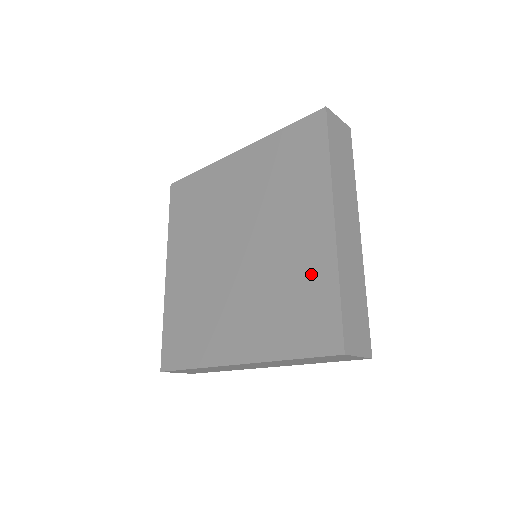
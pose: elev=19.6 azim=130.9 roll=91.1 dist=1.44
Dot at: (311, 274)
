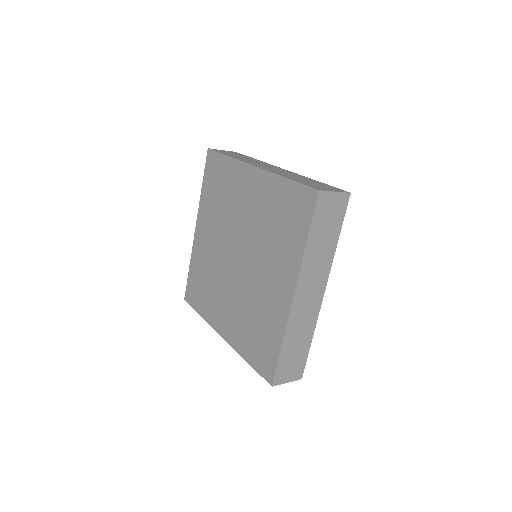
Dot at: (271, 198)
